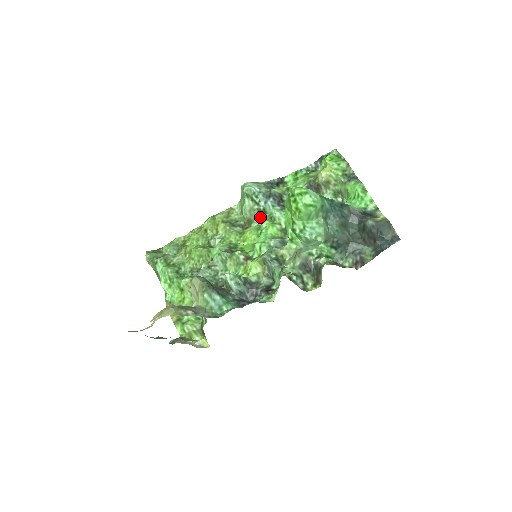
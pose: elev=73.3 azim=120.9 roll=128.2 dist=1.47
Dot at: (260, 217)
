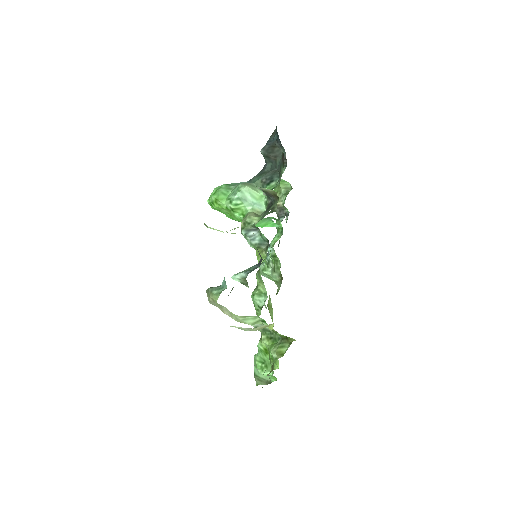
Dot at: (279, 263)
